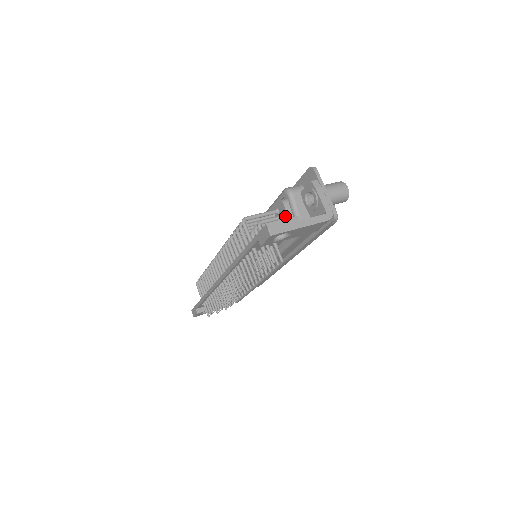
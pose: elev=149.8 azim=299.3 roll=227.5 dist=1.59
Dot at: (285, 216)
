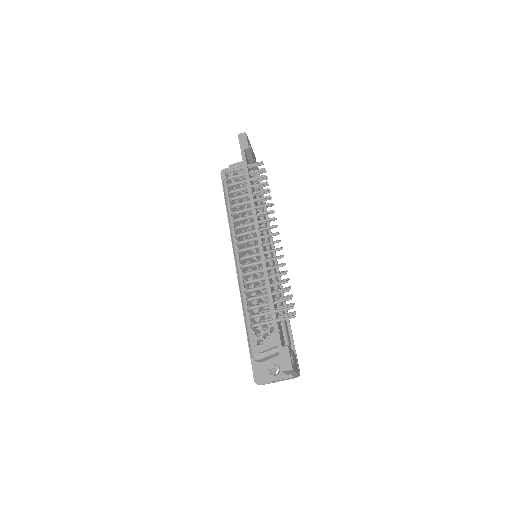
Dot at: (239, 179)
